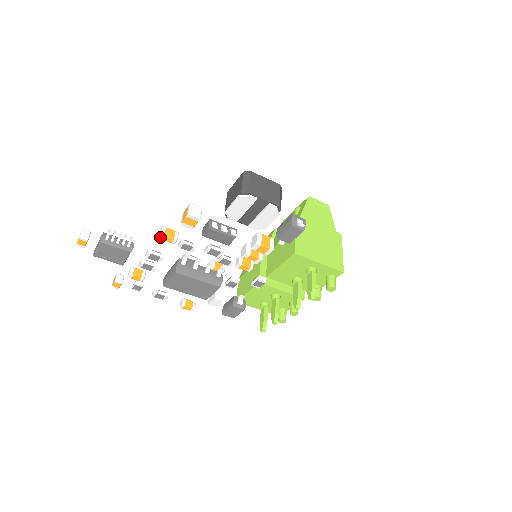
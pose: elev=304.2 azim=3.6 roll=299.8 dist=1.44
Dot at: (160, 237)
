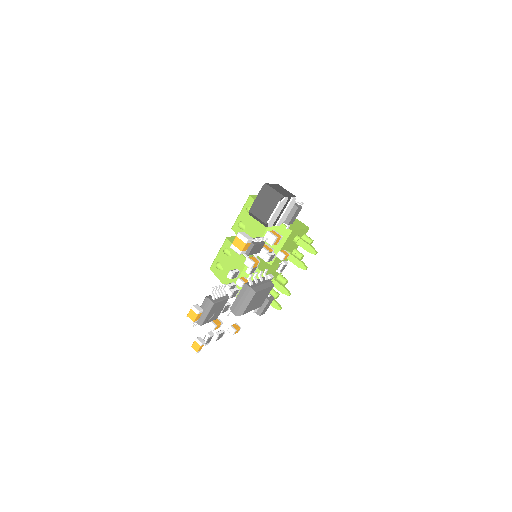
Dot at: (252, 266)
